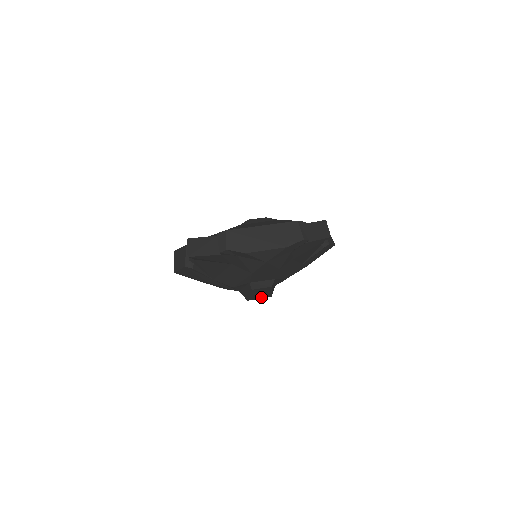
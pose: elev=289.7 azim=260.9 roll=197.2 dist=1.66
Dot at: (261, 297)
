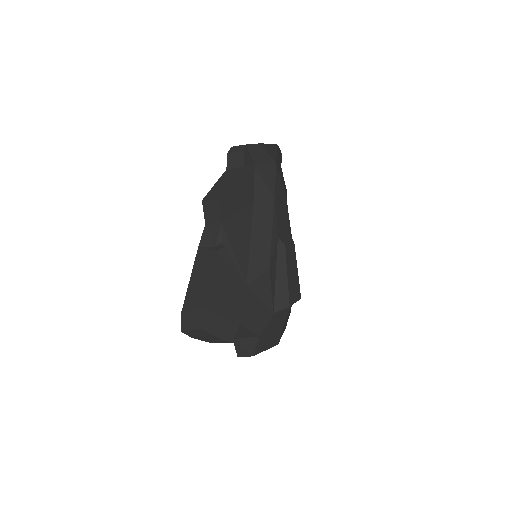
Dot at: (295, 296)
